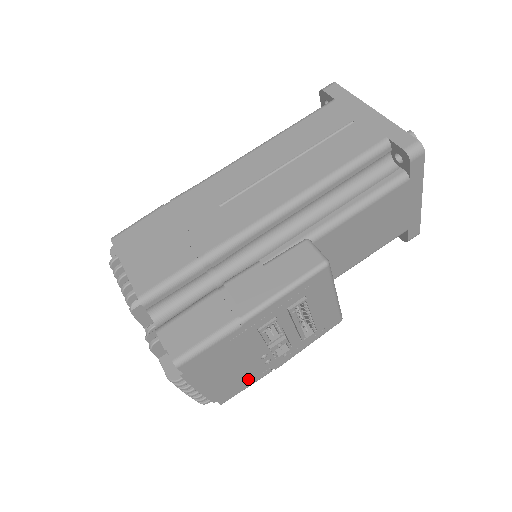
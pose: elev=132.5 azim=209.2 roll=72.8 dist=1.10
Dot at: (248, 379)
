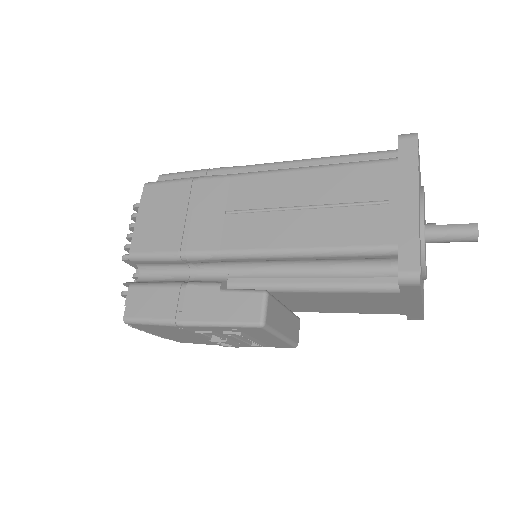
Dot at: (200, 342)
